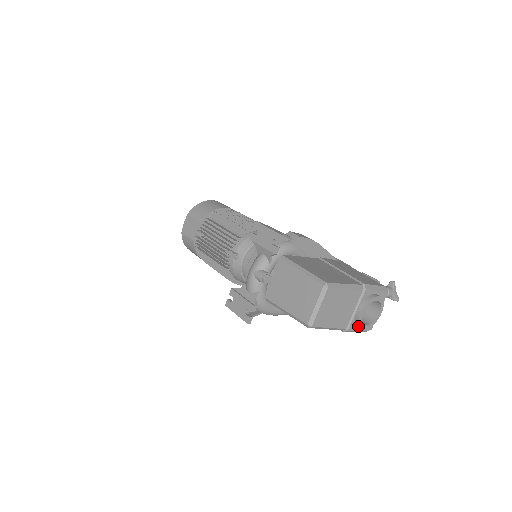
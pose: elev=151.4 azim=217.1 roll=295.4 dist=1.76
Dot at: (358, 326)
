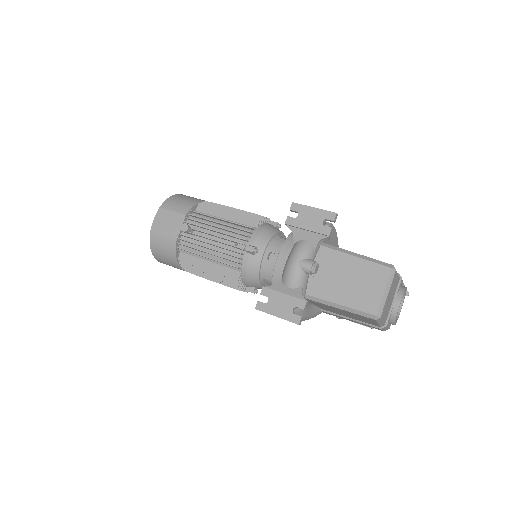
Dot at: (392, 321)
